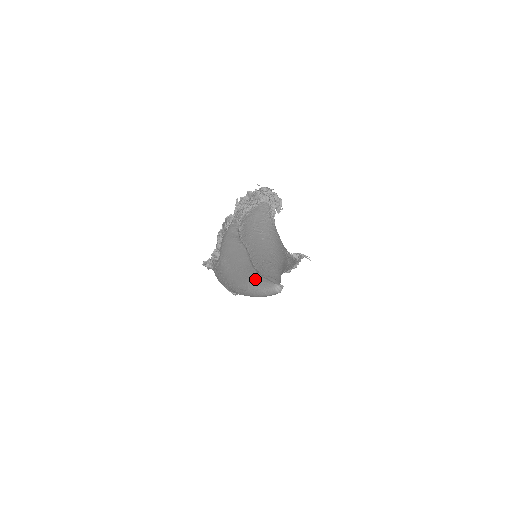
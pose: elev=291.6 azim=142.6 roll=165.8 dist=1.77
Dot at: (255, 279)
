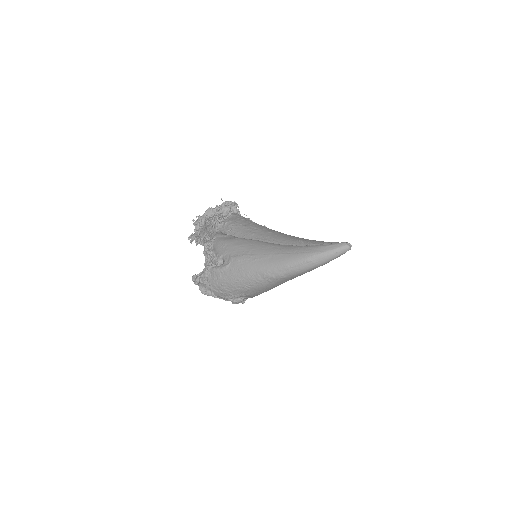
Dot at: (314, 248)
